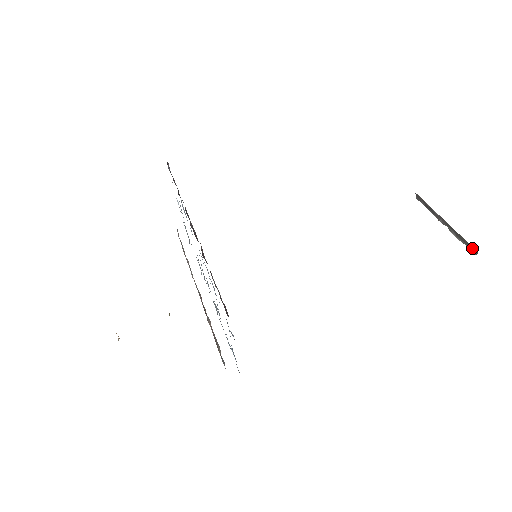
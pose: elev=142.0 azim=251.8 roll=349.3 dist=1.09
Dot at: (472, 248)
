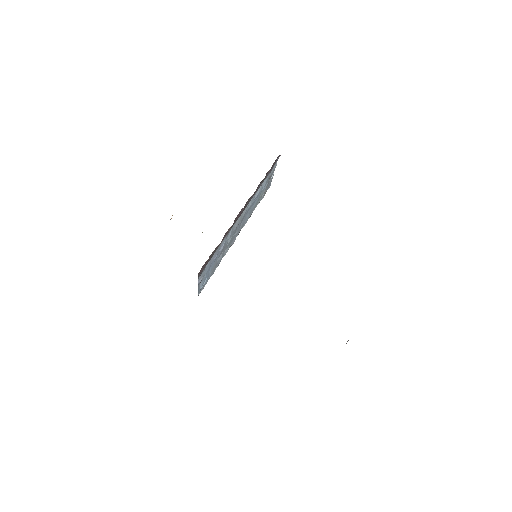
Dot at: occluded
